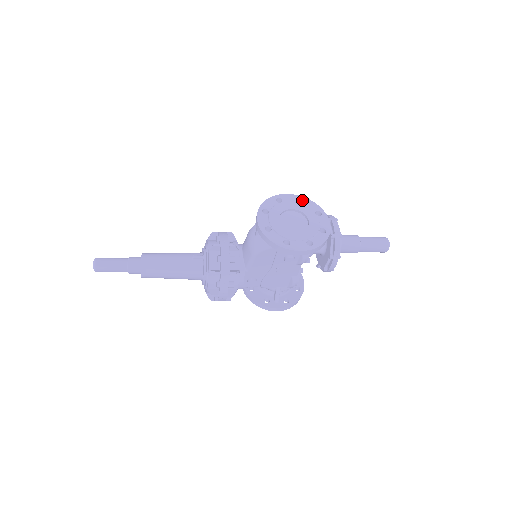
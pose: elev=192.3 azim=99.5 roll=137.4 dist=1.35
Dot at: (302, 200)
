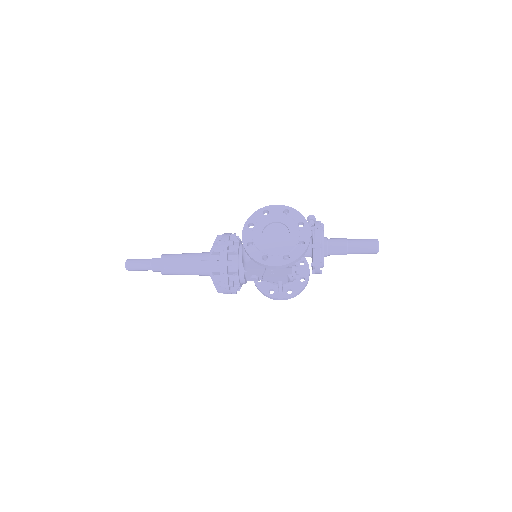
Dot at: (288, 210)
